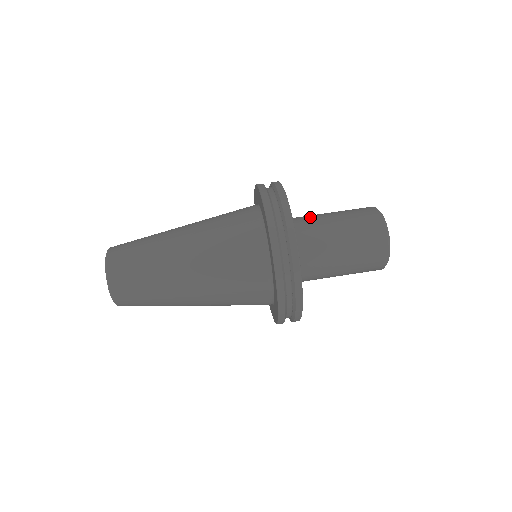
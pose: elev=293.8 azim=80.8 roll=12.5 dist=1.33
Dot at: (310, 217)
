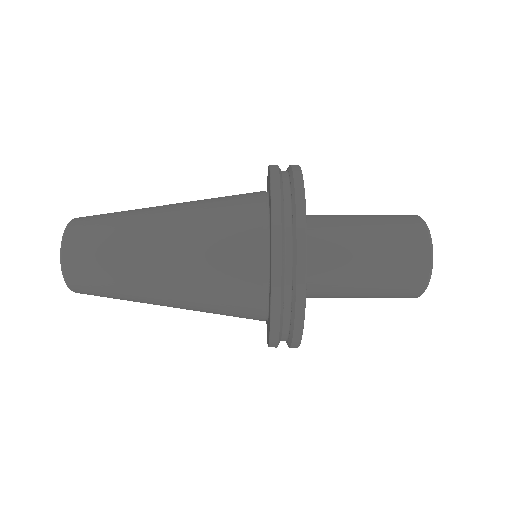
Dot at: occluded
